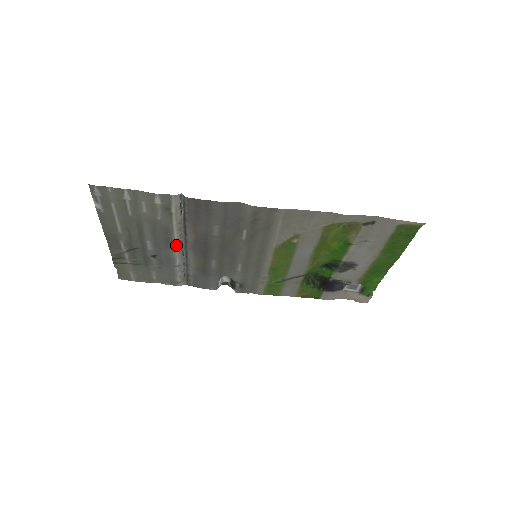
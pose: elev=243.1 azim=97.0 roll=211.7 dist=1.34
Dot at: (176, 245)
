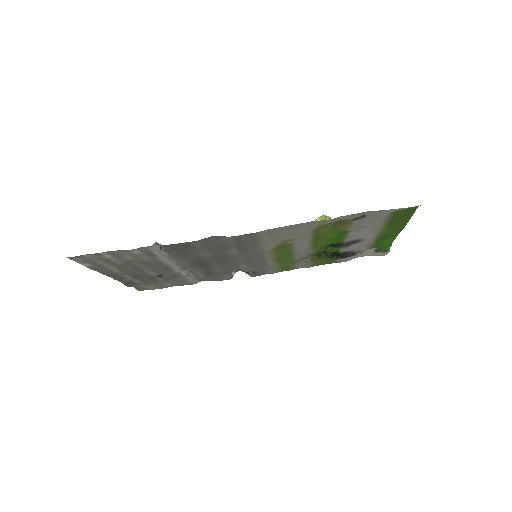
Dot at: (175, 267)
